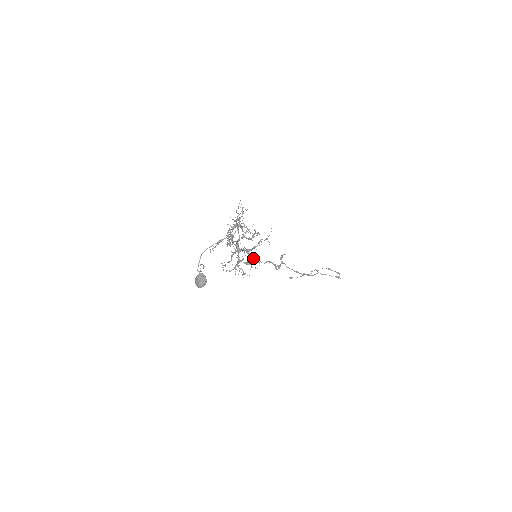
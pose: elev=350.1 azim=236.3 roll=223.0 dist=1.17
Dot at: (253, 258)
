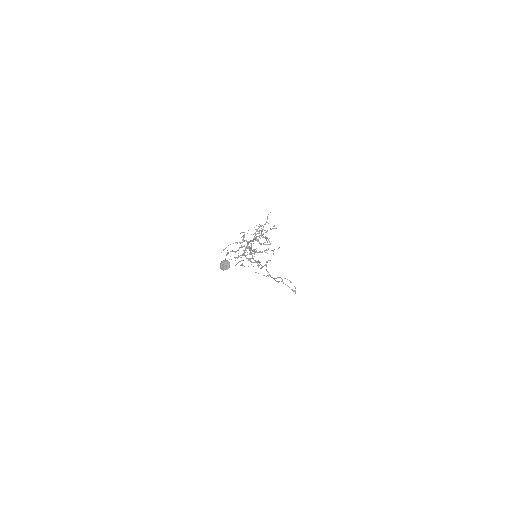
Dot at: occluded
